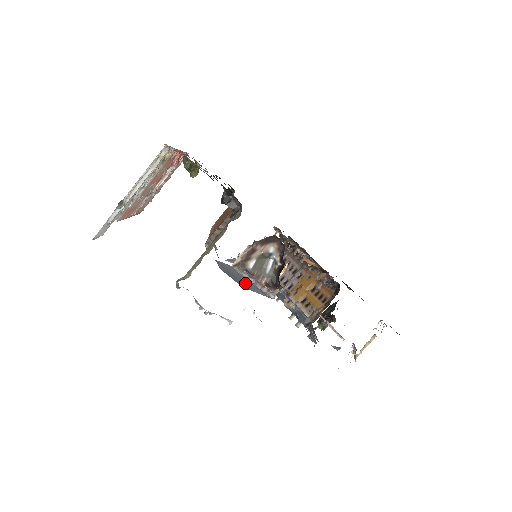
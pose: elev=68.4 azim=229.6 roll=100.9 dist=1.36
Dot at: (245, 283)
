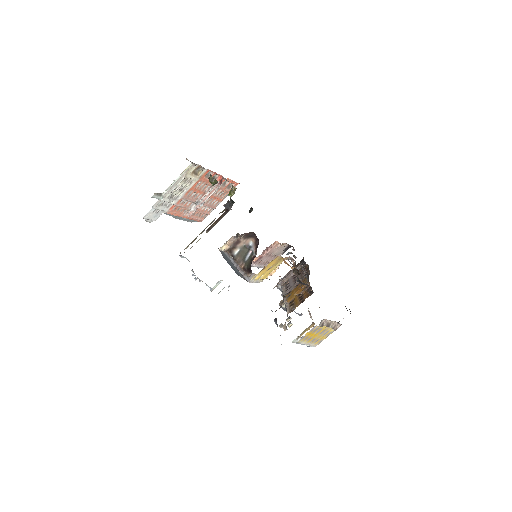
Dot at: (235, 269)
